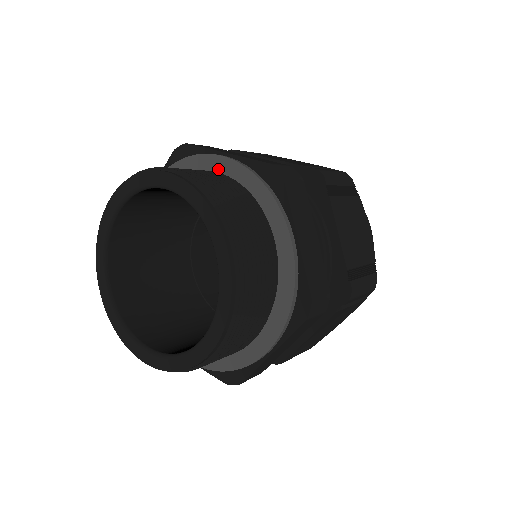
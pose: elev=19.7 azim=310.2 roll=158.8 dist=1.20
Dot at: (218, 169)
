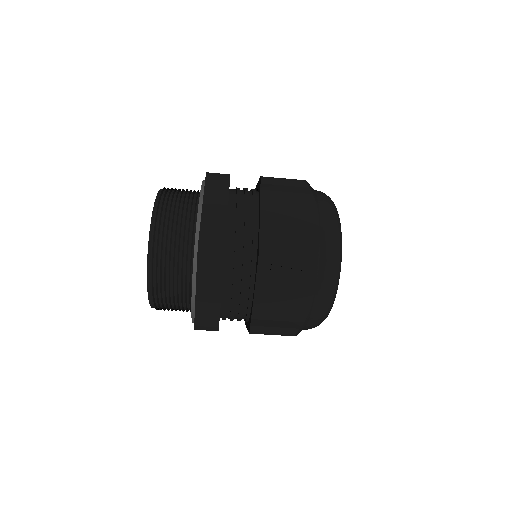
Dot at: occluded
